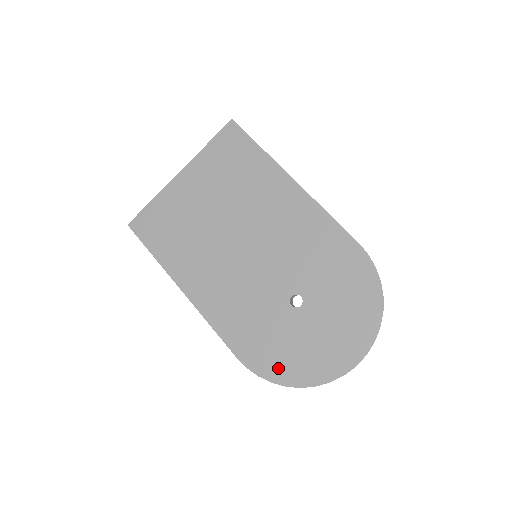
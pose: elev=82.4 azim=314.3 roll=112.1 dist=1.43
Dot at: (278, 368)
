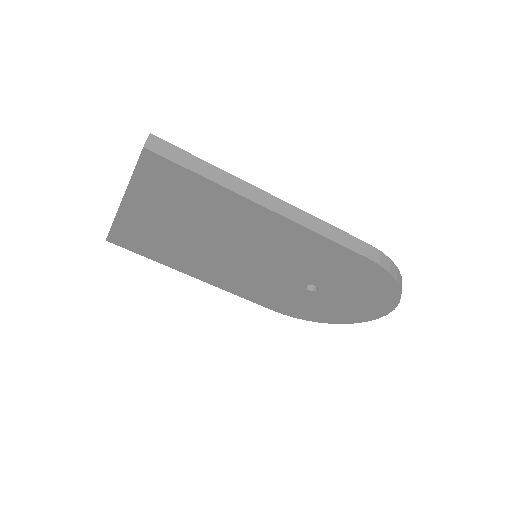
Dot at: (310, 316)
